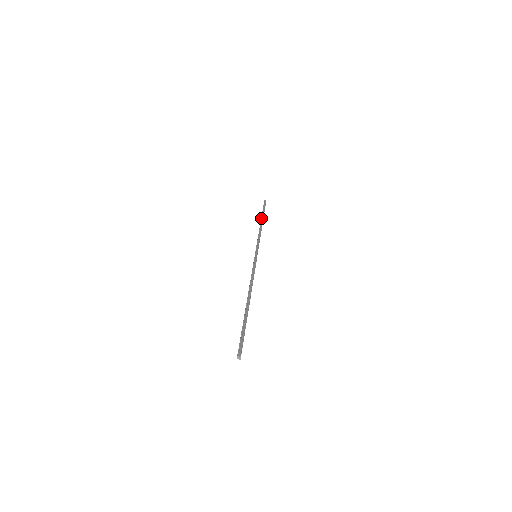
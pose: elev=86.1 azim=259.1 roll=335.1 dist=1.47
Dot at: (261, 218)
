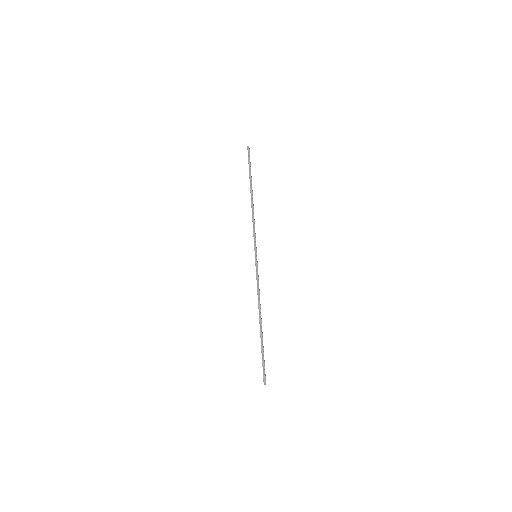
Dot at: (250, 188)
